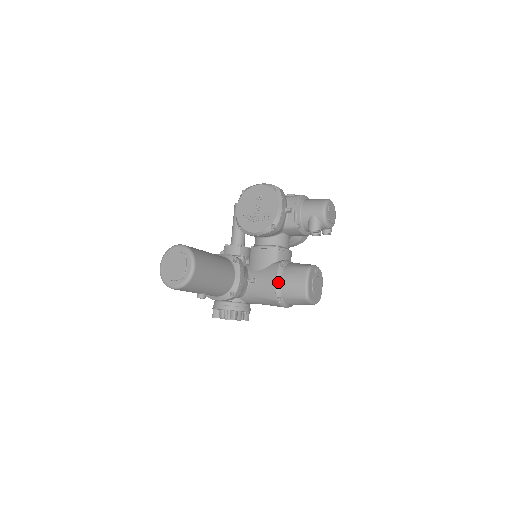
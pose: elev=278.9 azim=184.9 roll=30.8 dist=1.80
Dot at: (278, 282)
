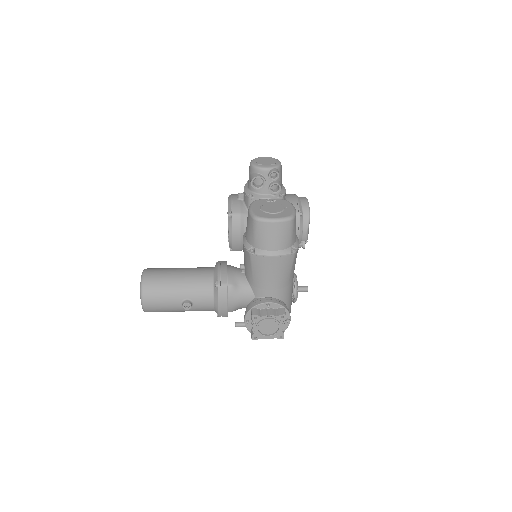
Dot at: (244, 240)
